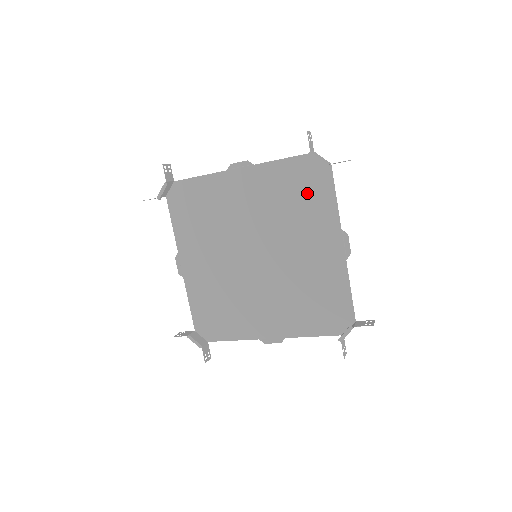
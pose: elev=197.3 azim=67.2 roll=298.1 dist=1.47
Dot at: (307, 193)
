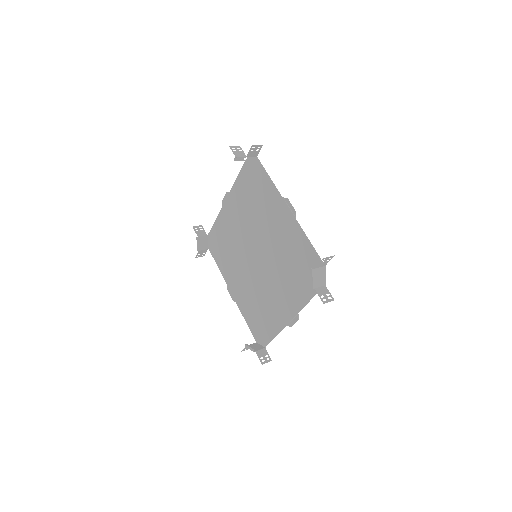
Dot at: (257, 188)
